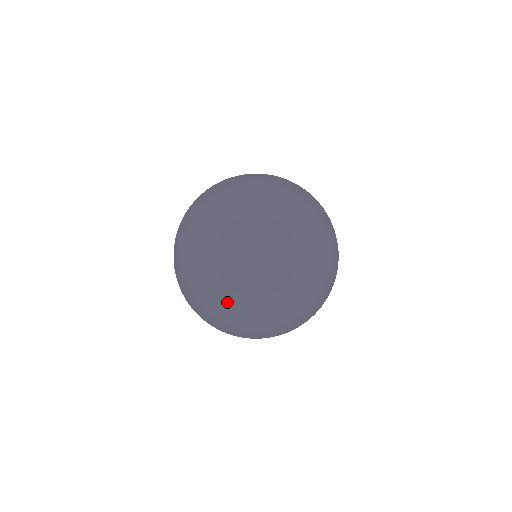
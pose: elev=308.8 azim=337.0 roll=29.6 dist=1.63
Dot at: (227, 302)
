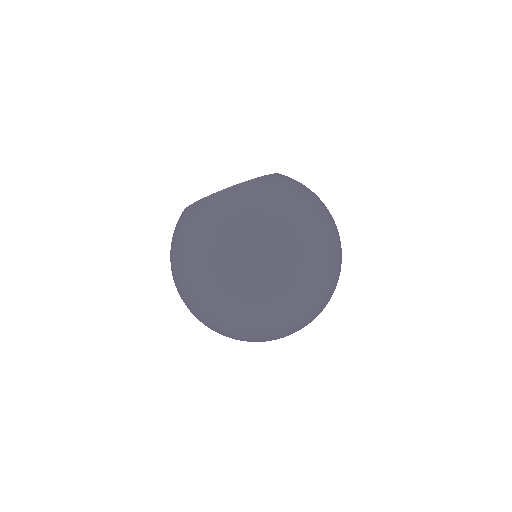
Dot at: (265, 328)
